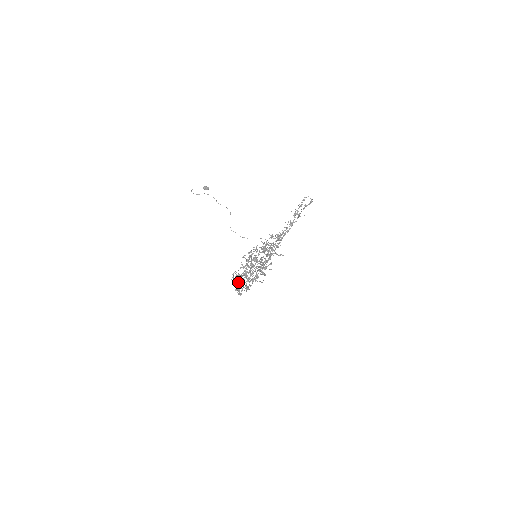
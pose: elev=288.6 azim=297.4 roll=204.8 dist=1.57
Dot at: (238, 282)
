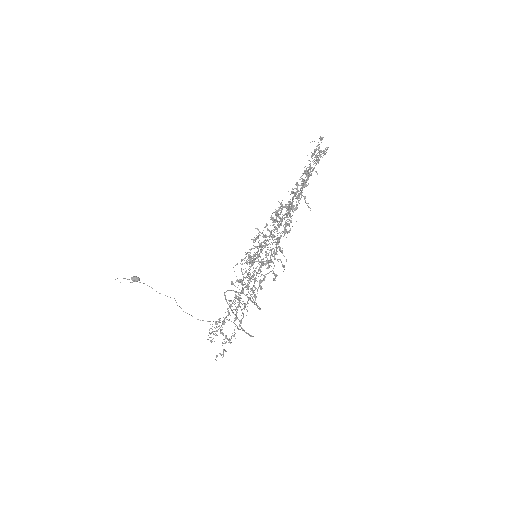
Dot at: (232, 306)
